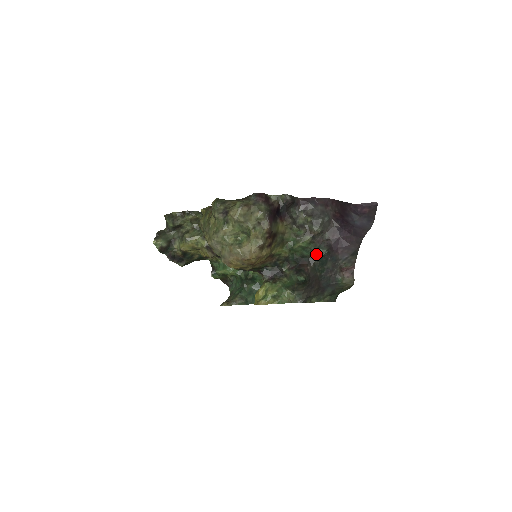
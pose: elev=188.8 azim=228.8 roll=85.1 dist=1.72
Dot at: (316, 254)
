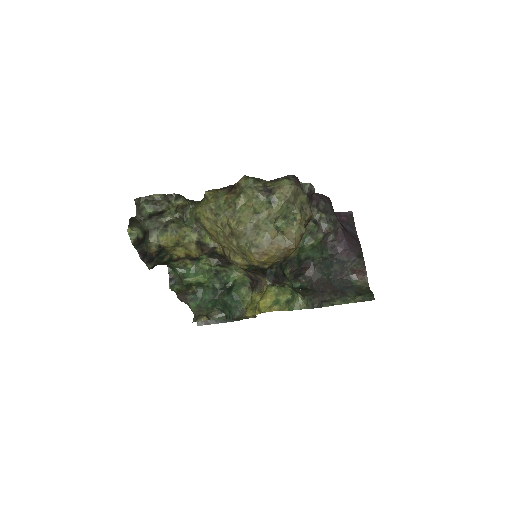
Dot at: (320, 256)
